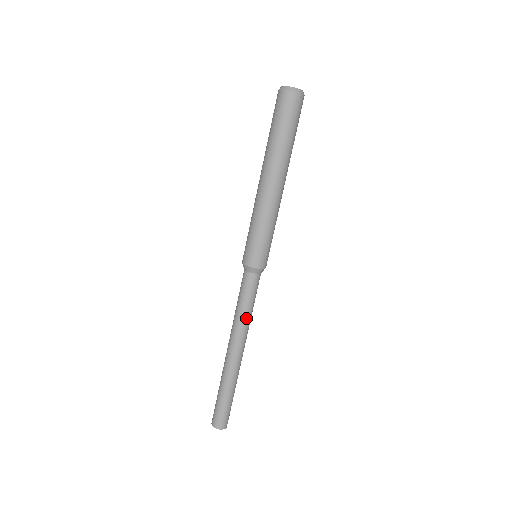
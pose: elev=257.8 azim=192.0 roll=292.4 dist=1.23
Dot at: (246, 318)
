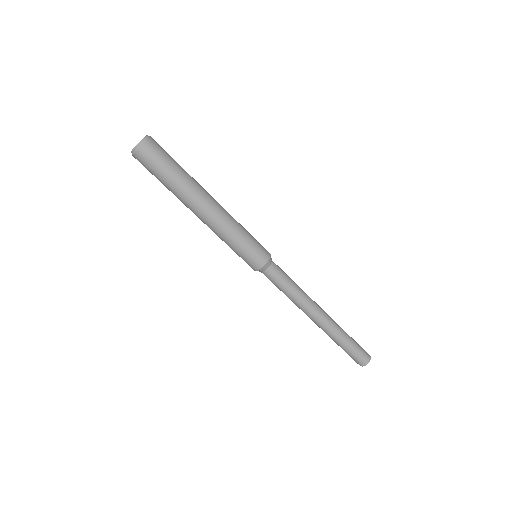
Dot at: (300, 291)
